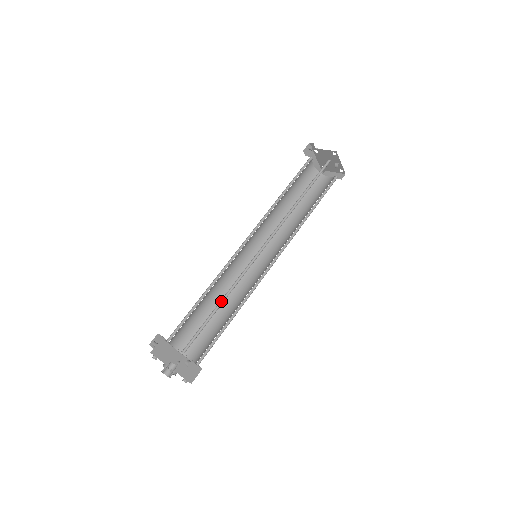
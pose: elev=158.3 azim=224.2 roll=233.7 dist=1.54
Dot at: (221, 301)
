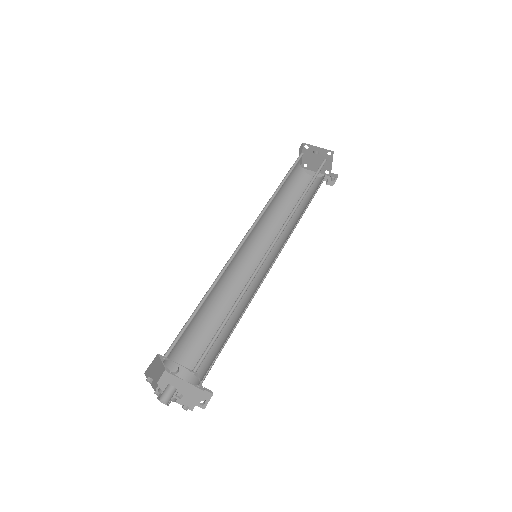
Dot at: (206, 298)
